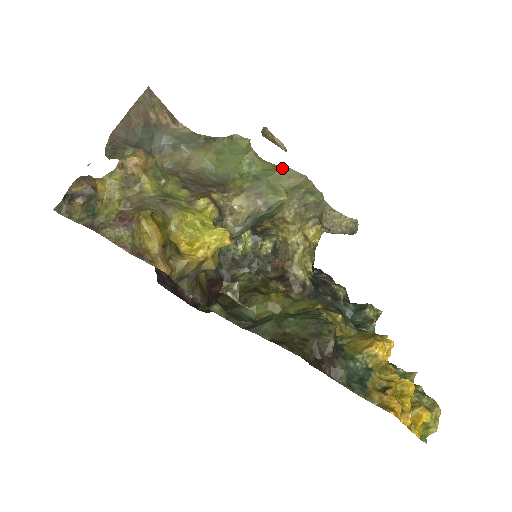
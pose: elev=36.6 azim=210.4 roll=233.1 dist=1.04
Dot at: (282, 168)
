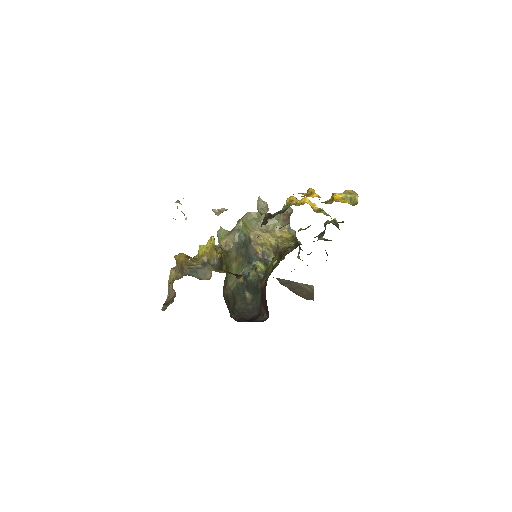
Dot at: occluded
